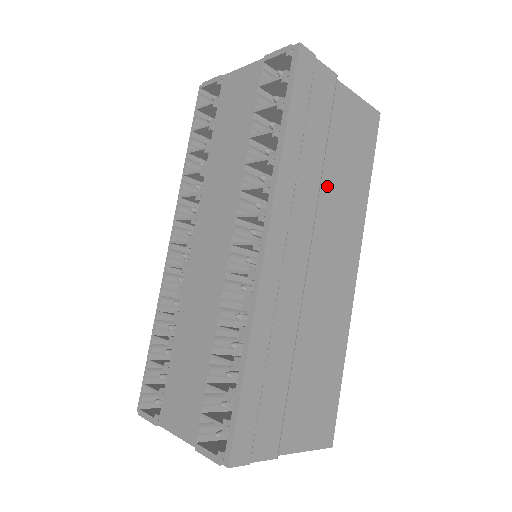
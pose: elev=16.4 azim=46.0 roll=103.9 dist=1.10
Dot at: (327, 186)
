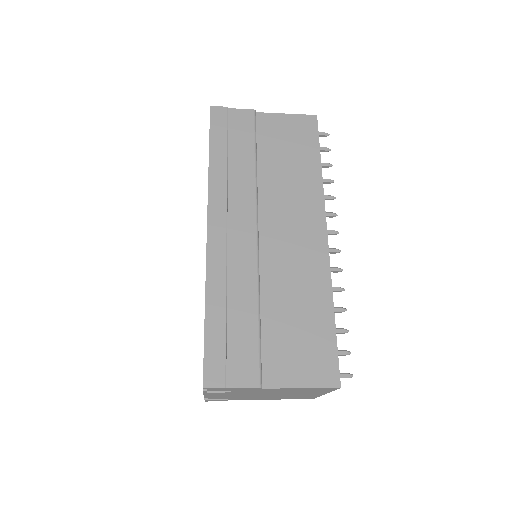
Dot at: (268, 180)
